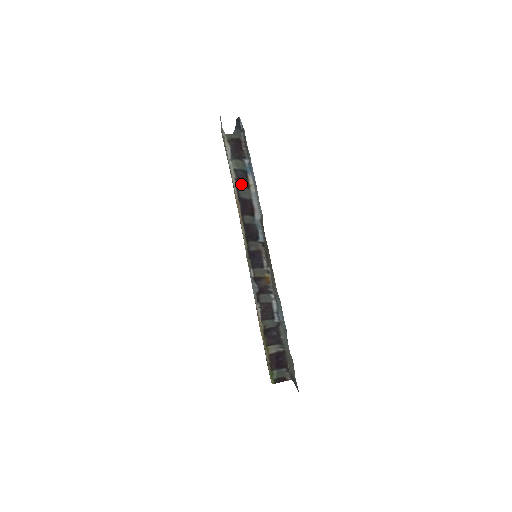
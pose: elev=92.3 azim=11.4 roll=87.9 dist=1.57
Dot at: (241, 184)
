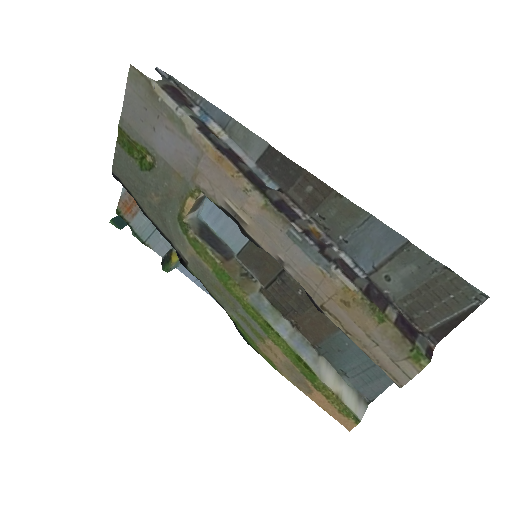
Dot at: (208, 132)
